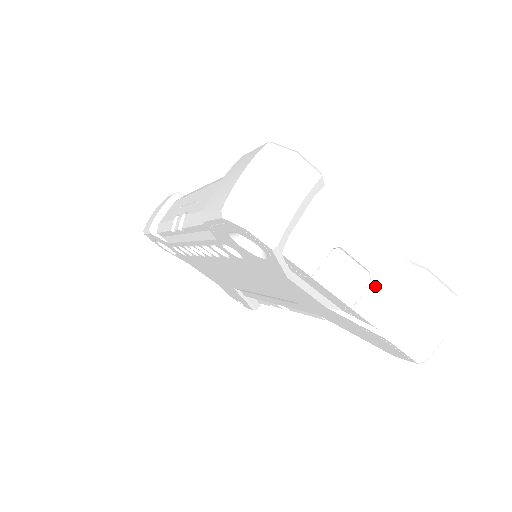
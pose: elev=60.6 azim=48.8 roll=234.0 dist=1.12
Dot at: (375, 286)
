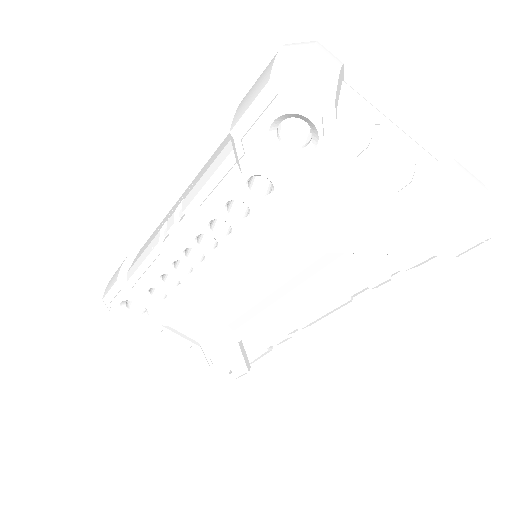
Dot at: (421, 163)
